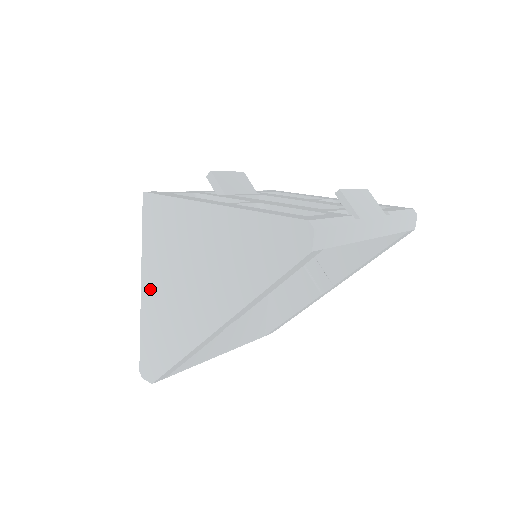
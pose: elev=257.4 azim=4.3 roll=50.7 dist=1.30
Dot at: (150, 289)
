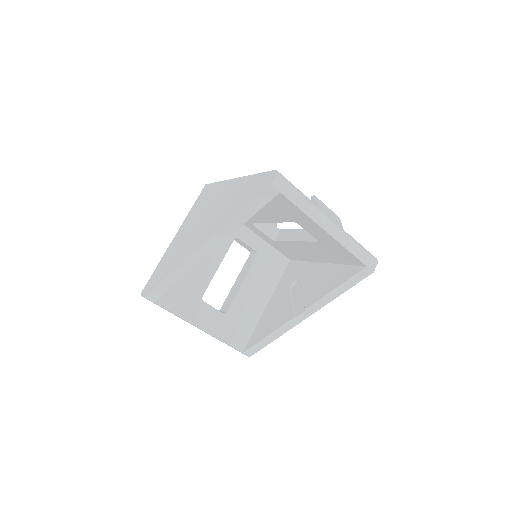
Dot at: (179, 236)
